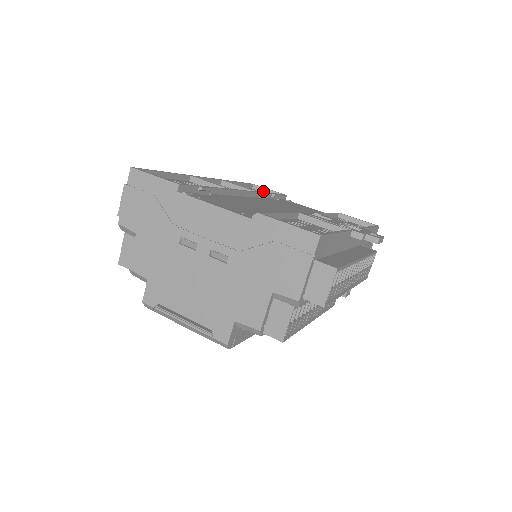
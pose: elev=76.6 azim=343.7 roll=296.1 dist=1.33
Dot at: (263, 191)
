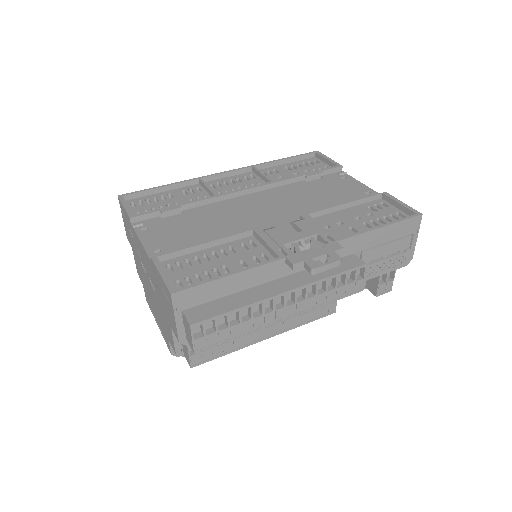
Dot at: (323, 160)
